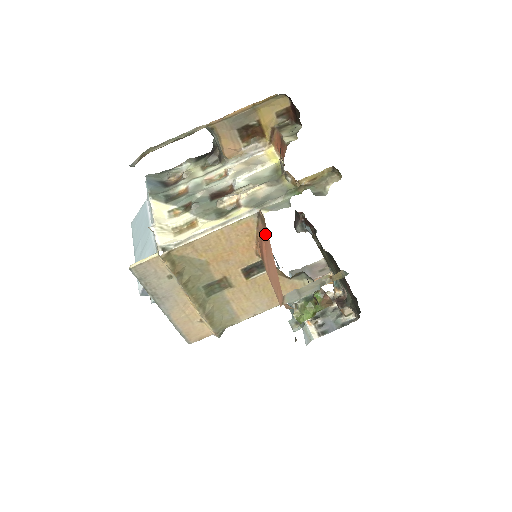
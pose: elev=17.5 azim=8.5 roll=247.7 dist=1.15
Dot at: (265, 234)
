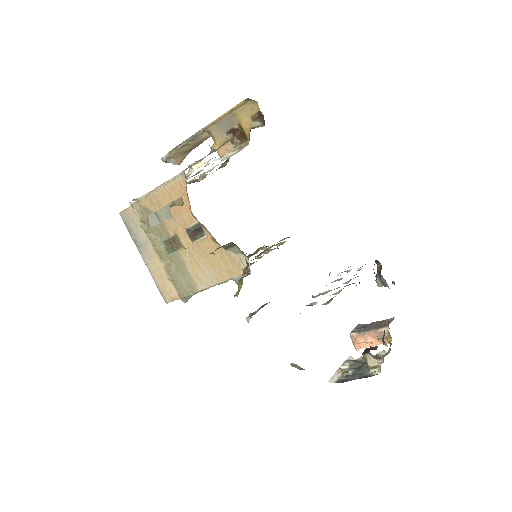
Dot at: occluded
